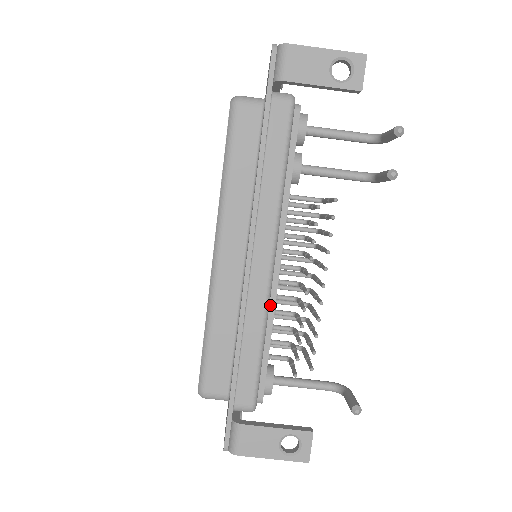
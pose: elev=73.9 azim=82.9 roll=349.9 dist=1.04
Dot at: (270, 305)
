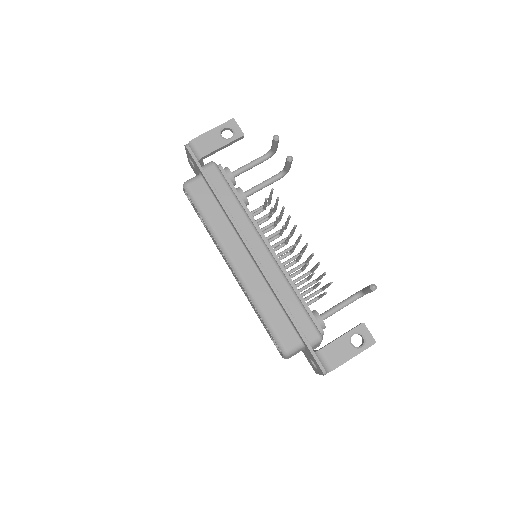
Dot at: (284, 273)
